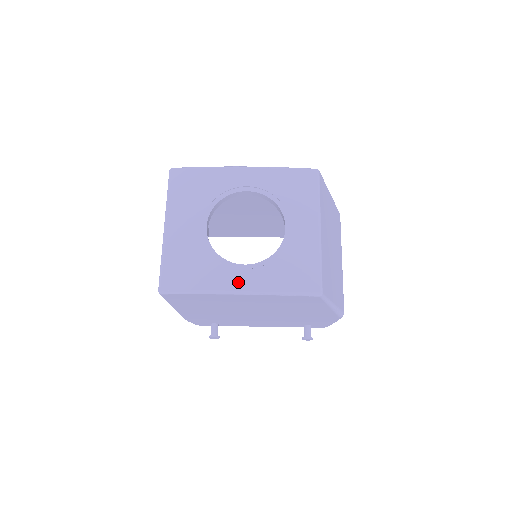
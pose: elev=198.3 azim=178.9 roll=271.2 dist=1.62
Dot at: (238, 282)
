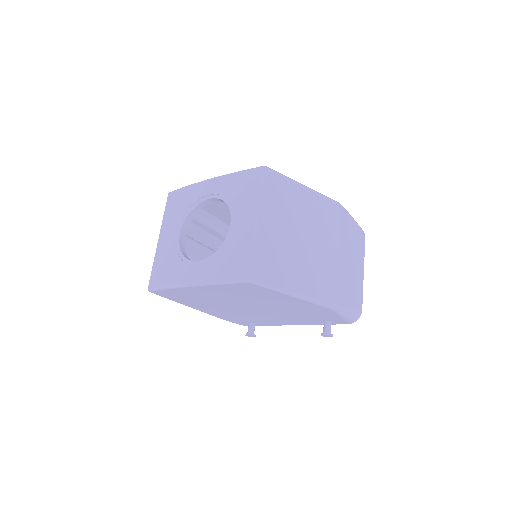
Dot at: (191, 276)
